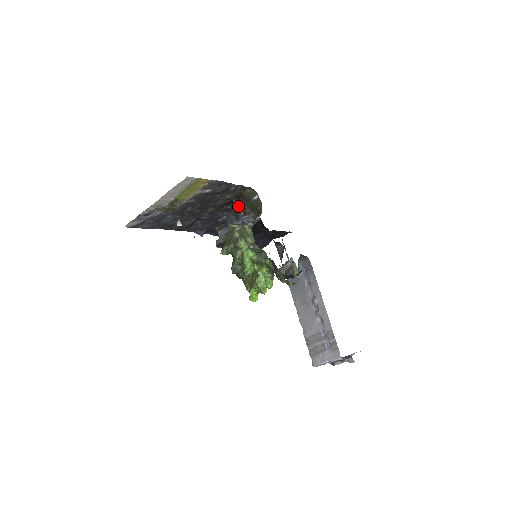
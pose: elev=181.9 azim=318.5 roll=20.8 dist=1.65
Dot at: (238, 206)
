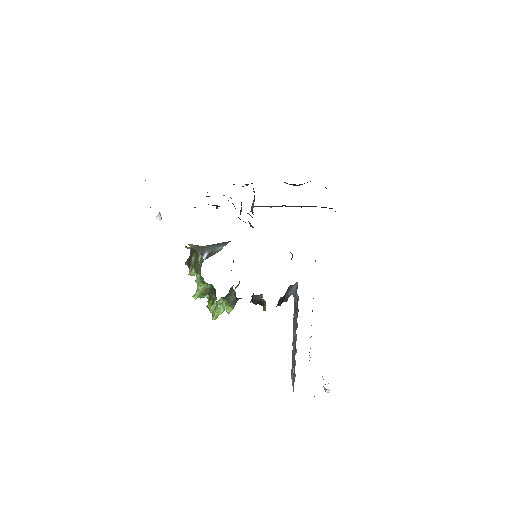
Dot at: occluded
